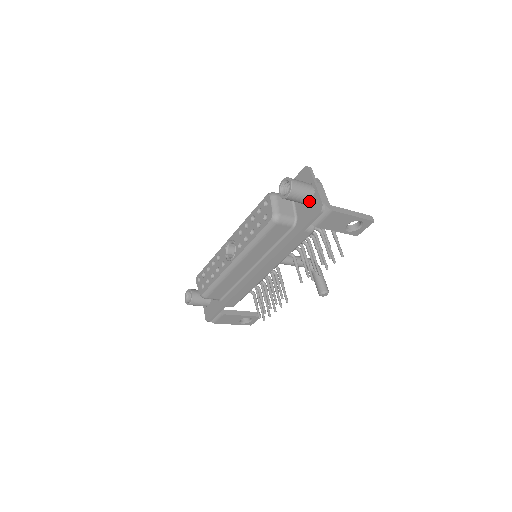
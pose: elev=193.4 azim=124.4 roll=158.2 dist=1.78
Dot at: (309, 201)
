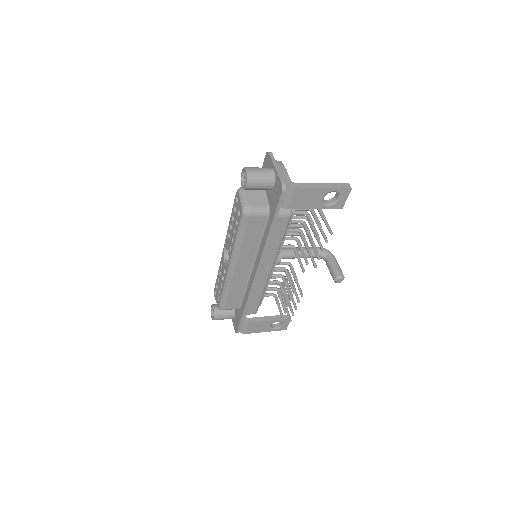
Dot at: (273, 185)
